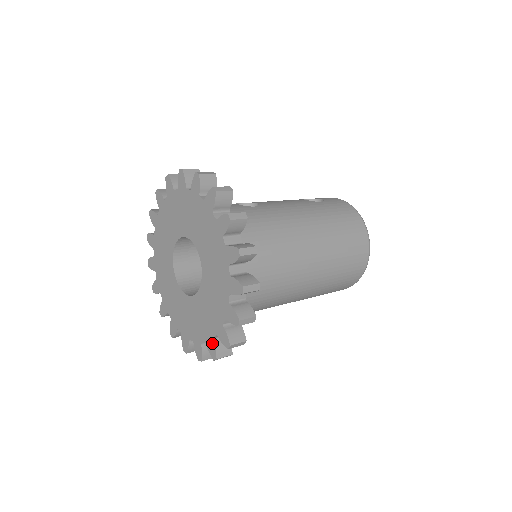
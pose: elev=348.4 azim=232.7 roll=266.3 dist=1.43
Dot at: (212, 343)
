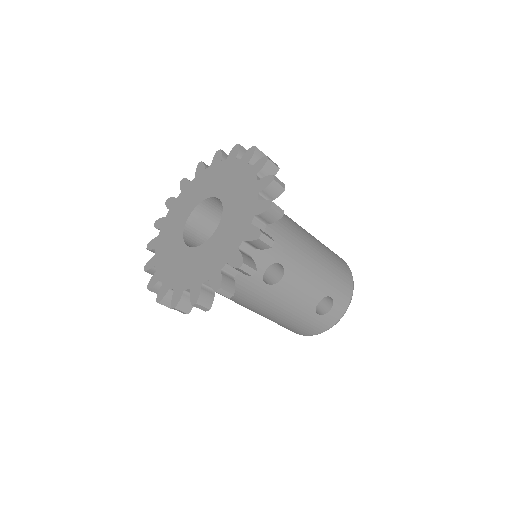
Dot at: (259, 203)
